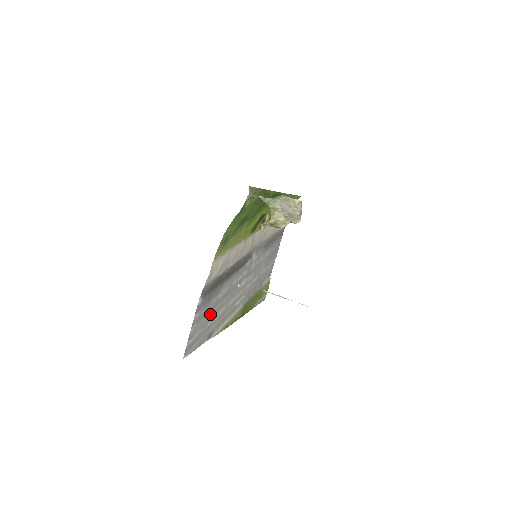
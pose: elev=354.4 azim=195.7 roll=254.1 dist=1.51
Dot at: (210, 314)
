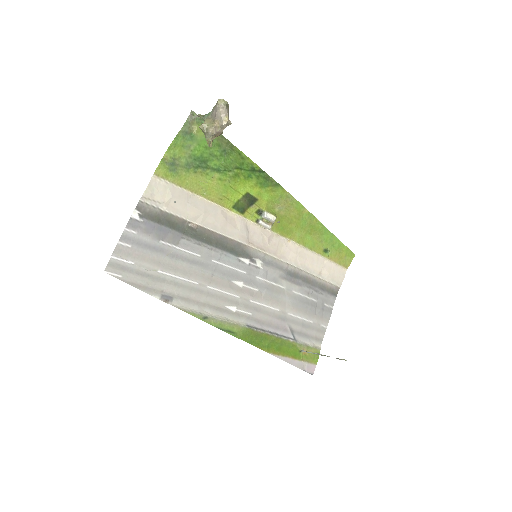
Dot at: (162, 259)
